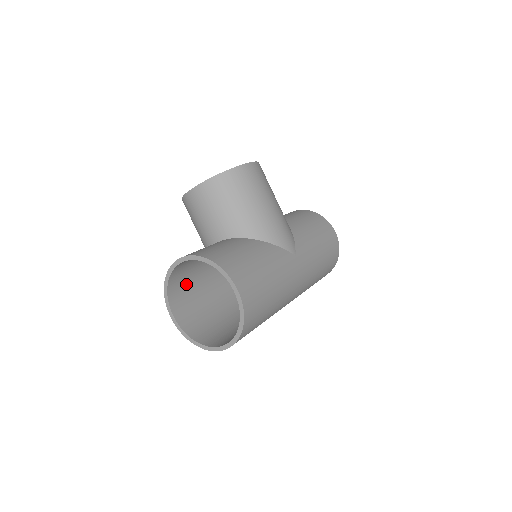
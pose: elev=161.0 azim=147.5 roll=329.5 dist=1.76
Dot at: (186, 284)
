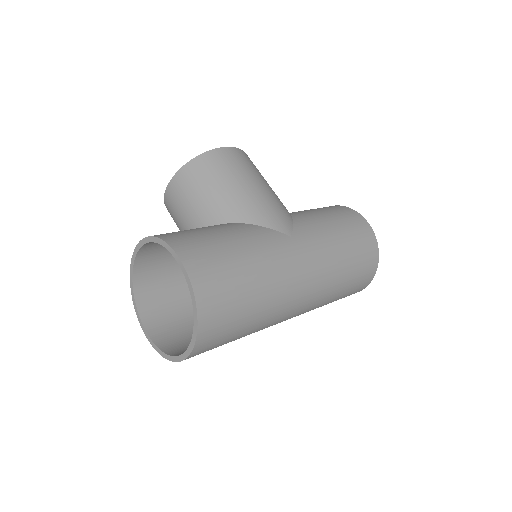
Dot at: (165, 294)
